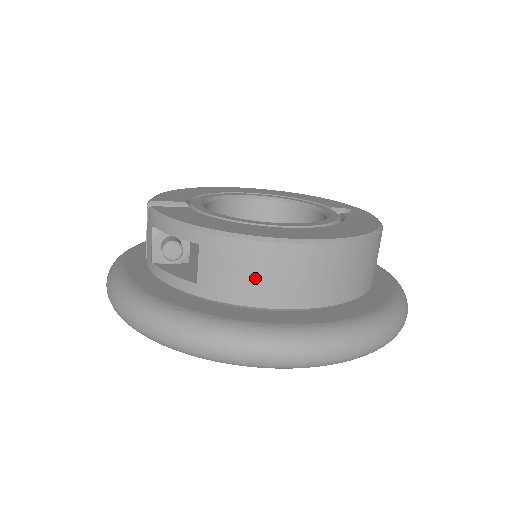
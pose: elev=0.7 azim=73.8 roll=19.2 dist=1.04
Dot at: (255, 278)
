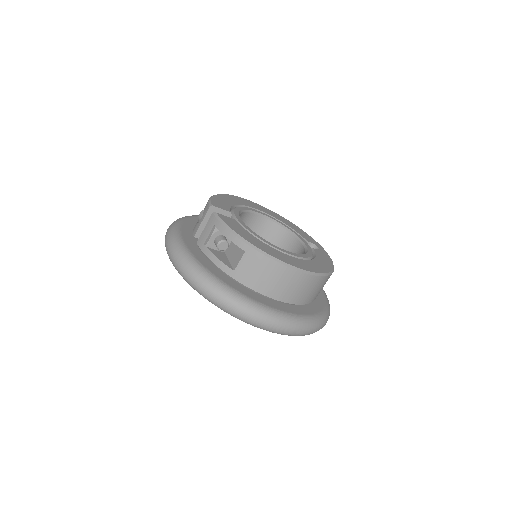
Dot at: (268, 280)
